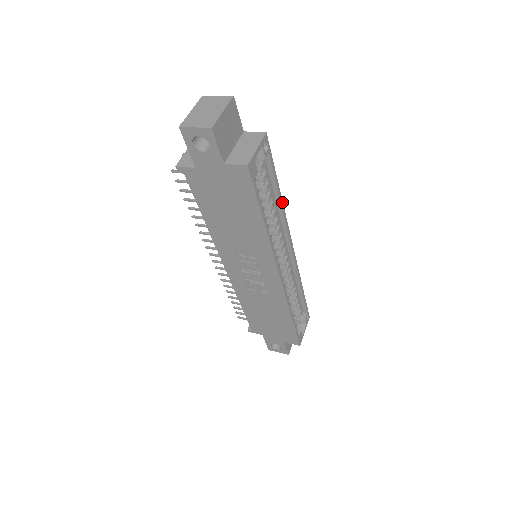
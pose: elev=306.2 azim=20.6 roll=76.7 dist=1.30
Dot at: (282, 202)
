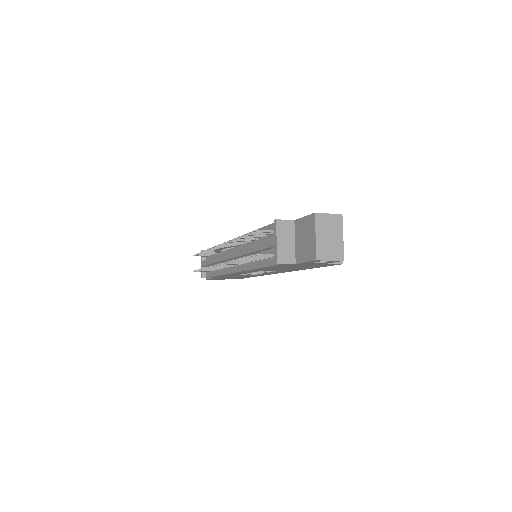
Dot at: occluded
